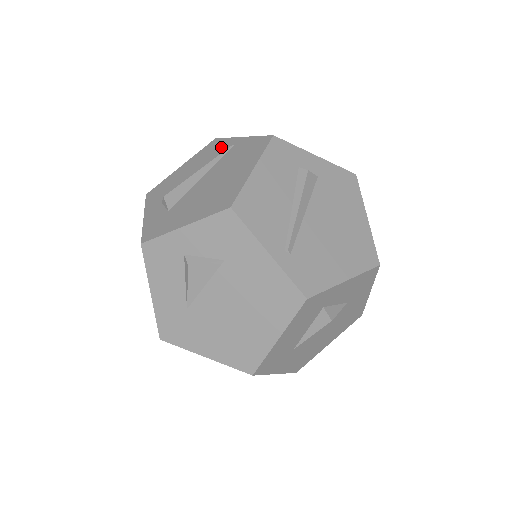
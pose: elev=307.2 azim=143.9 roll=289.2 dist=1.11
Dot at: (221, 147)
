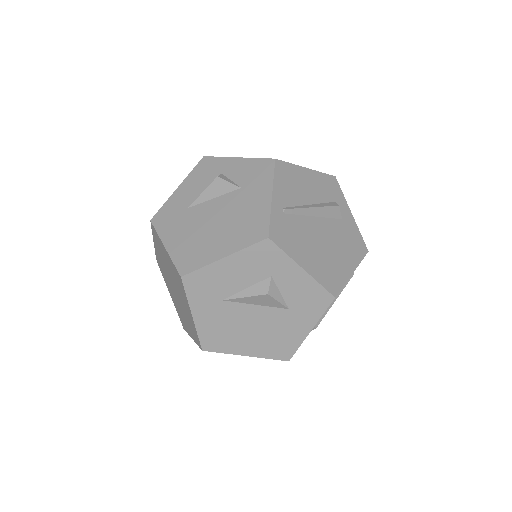
Dot at: occluded
